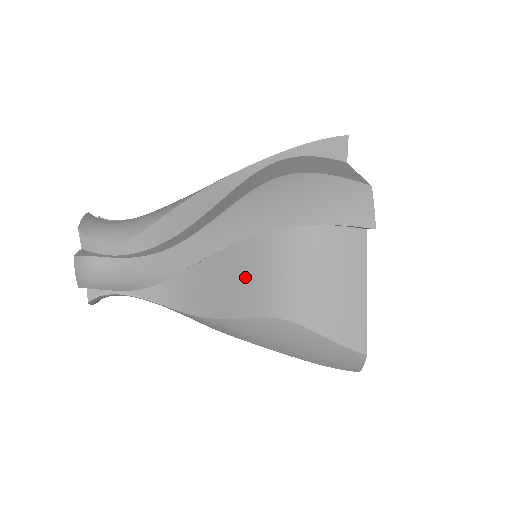
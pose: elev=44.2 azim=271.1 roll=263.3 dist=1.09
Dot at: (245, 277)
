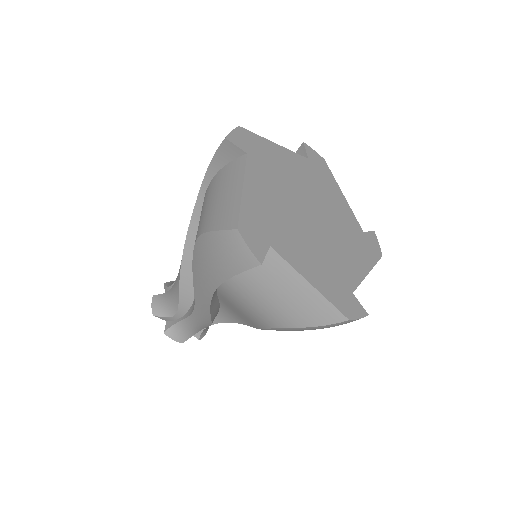
Dot at: (239, 309)
